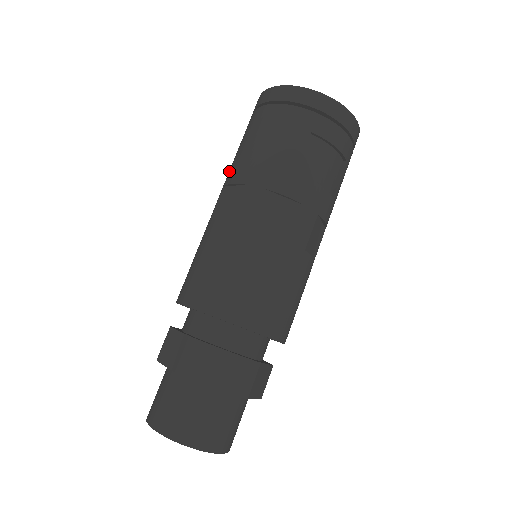
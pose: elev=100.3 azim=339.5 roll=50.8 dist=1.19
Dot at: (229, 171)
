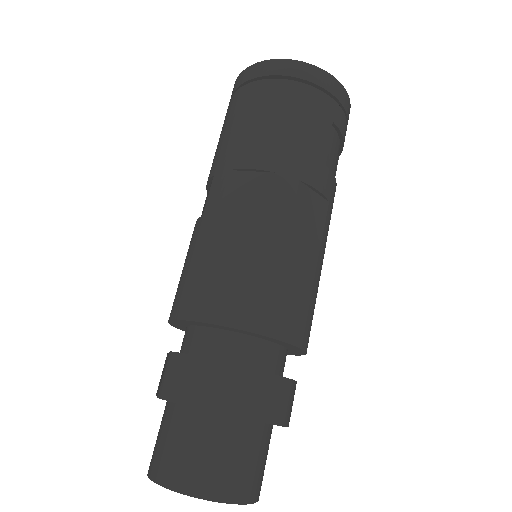
Dot at: (232, 151)
